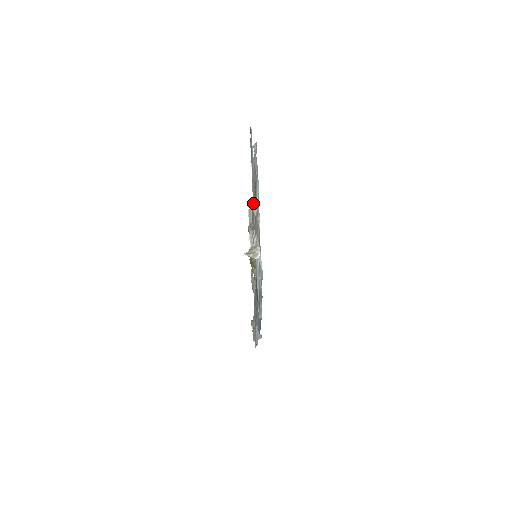
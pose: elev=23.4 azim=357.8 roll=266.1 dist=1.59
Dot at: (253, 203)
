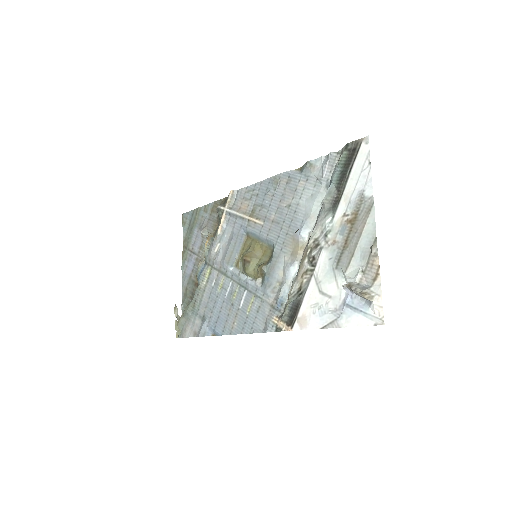
Dot at: (330, 222)
